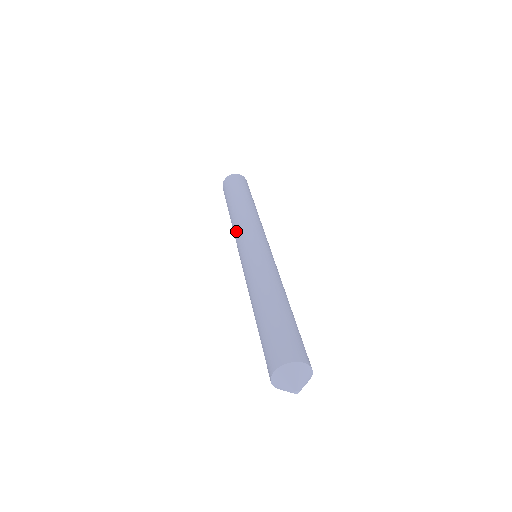
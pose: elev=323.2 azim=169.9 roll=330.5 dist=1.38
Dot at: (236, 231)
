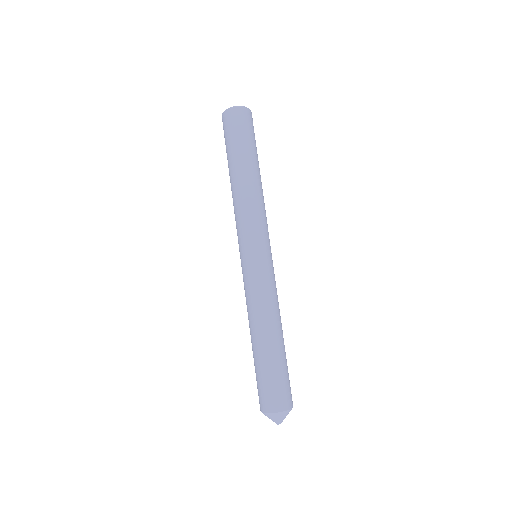
Dot at: (239, 219)
